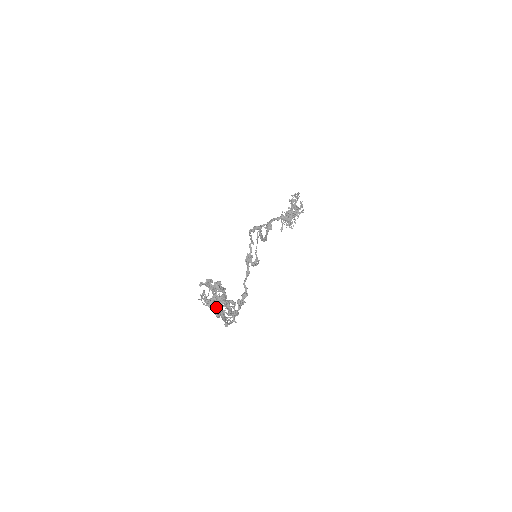
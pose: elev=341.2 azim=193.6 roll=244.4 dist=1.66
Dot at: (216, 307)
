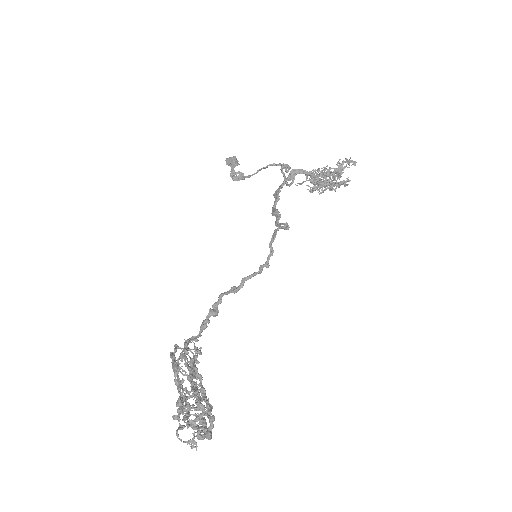
Dot at: (187, 420)
